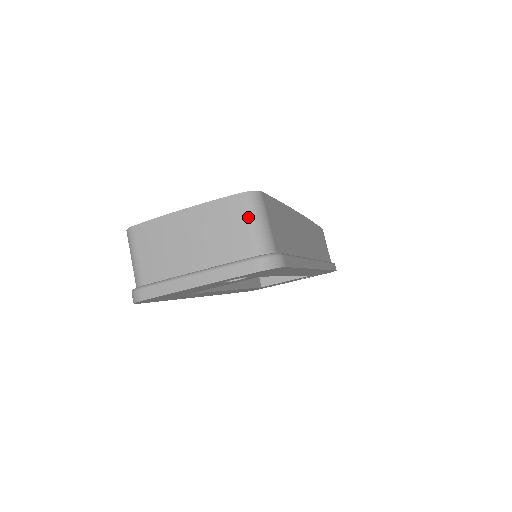
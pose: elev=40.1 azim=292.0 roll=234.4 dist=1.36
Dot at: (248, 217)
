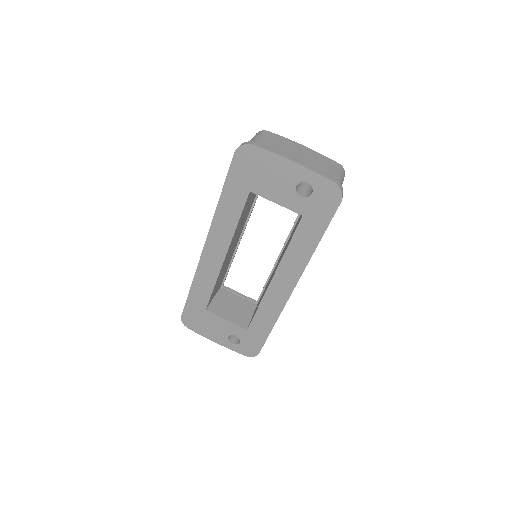
Dot at: (339, 171)
